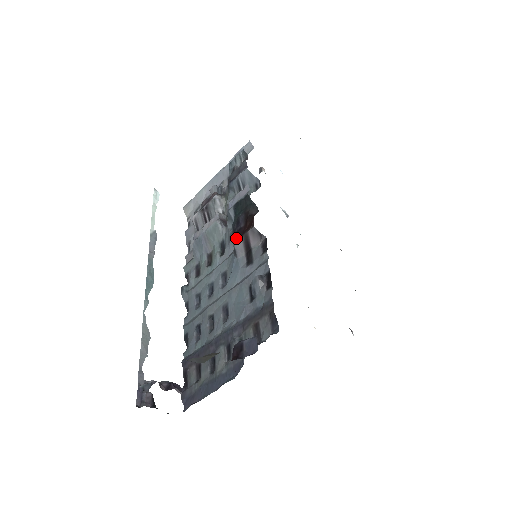
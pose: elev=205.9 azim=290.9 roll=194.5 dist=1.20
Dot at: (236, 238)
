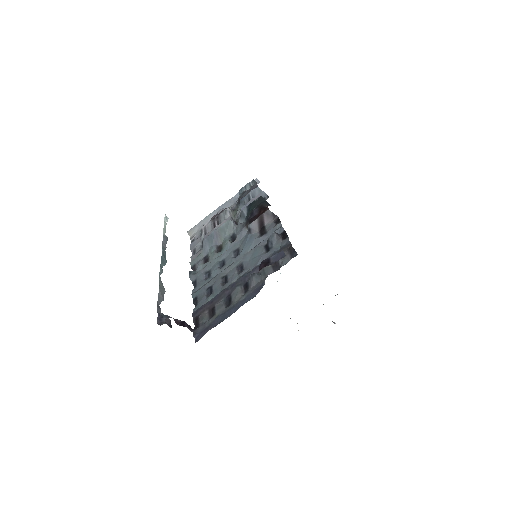
Dot at: (251, 222)
